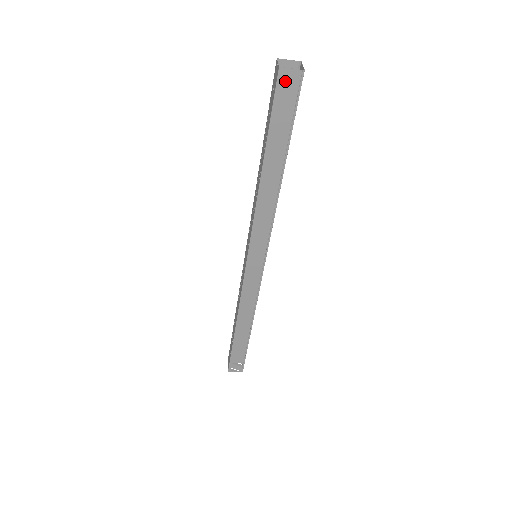
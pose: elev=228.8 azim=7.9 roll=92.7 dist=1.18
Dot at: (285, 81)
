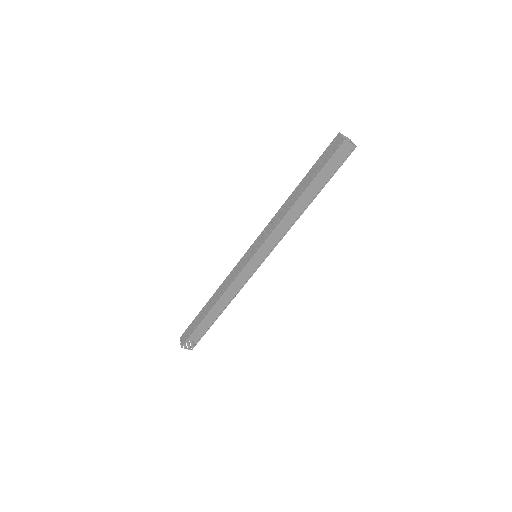
Dot at: (344, 149)
